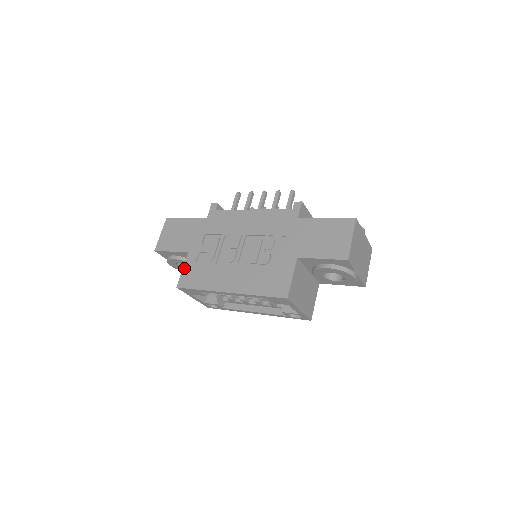
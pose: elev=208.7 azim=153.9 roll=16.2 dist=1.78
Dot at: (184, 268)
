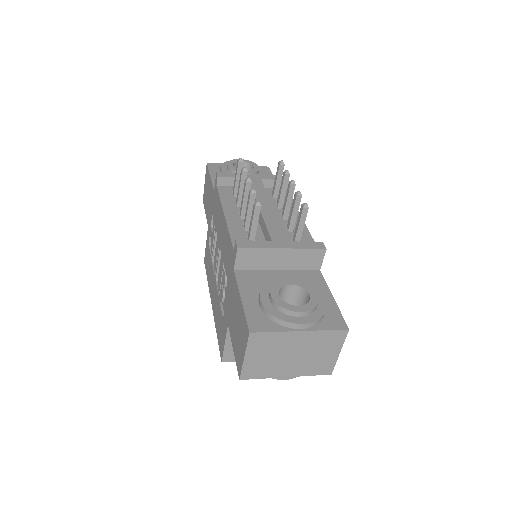
Dot at: (206, 244)
